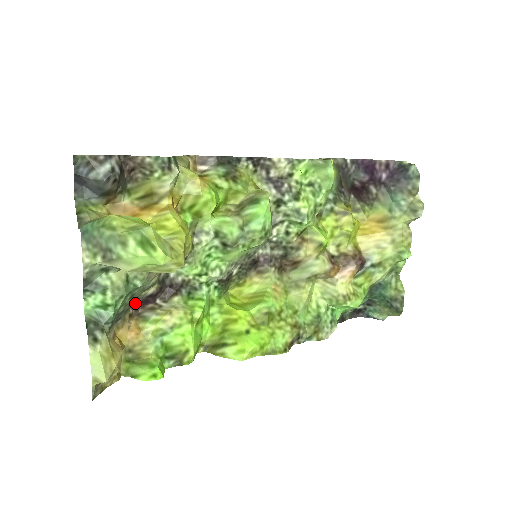
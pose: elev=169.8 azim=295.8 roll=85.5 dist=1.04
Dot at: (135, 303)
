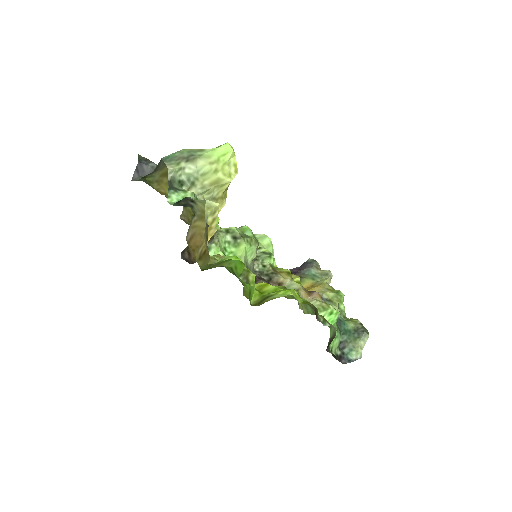
Dot at: occluded
